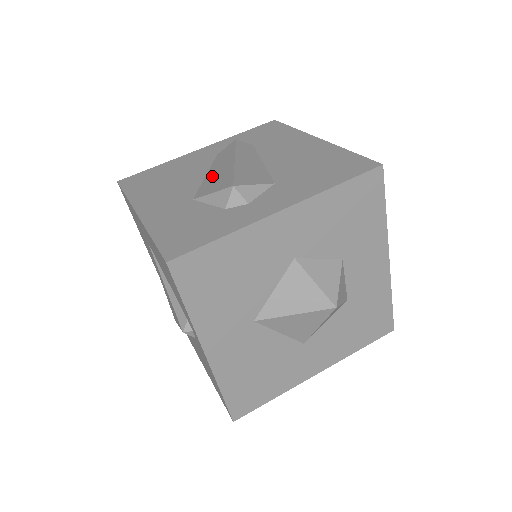
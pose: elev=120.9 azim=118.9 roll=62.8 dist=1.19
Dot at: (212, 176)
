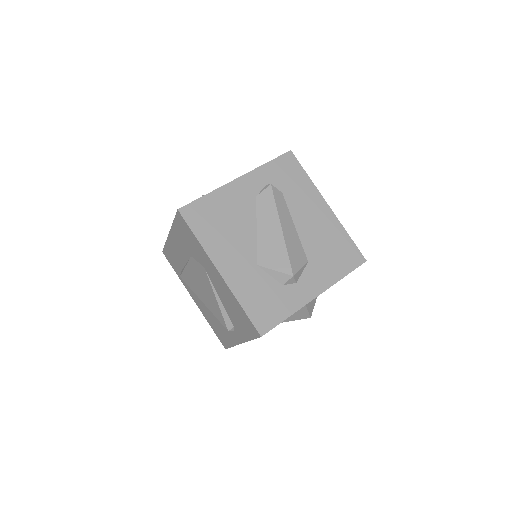
Dot at: (265, 240)
